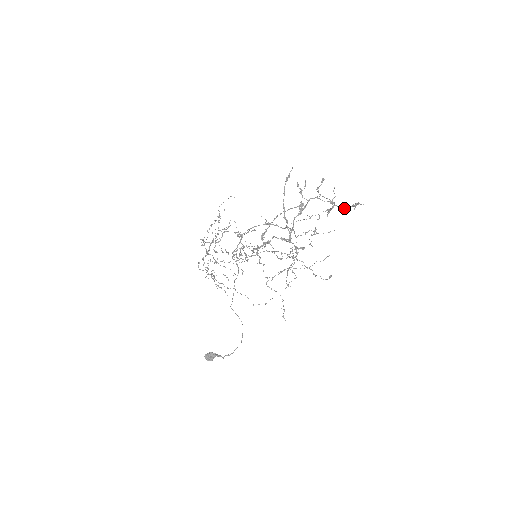
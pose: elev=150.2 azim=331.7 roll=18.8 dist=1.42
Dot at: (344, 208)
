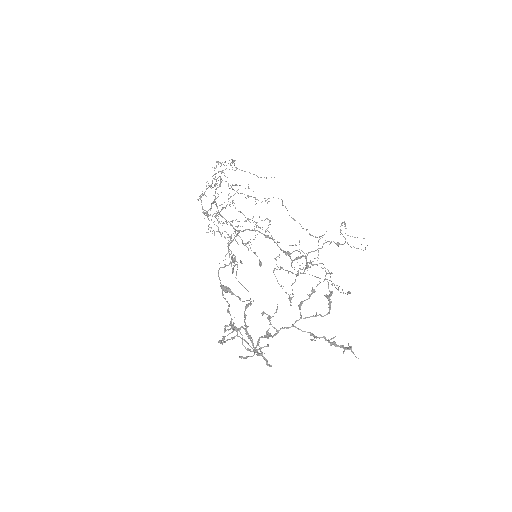
Dot at: (331, 344)
